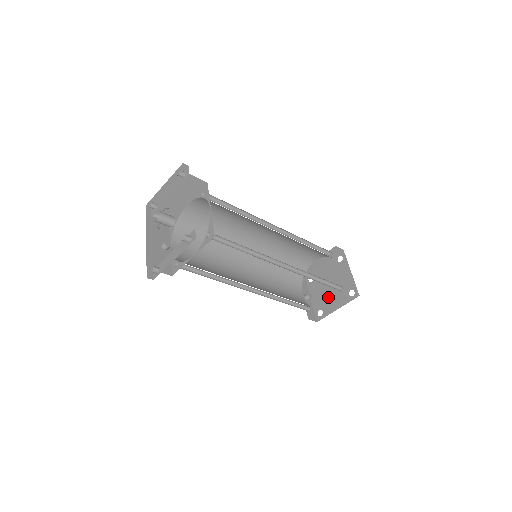
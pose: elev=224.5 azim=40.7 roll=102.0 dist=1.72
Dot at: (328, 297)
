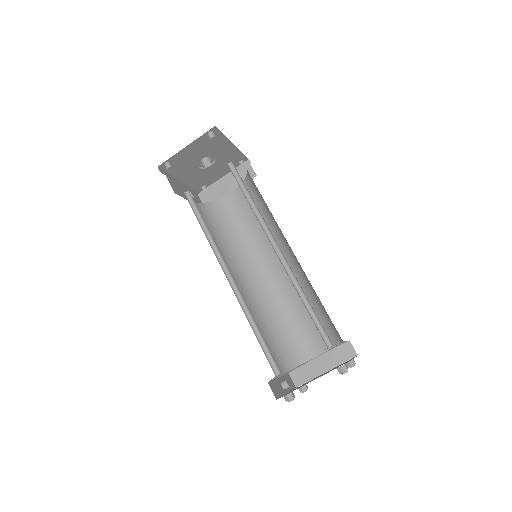
Dot at: occluded
